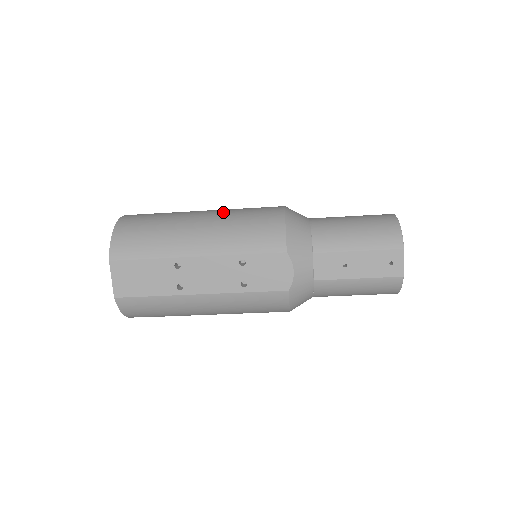
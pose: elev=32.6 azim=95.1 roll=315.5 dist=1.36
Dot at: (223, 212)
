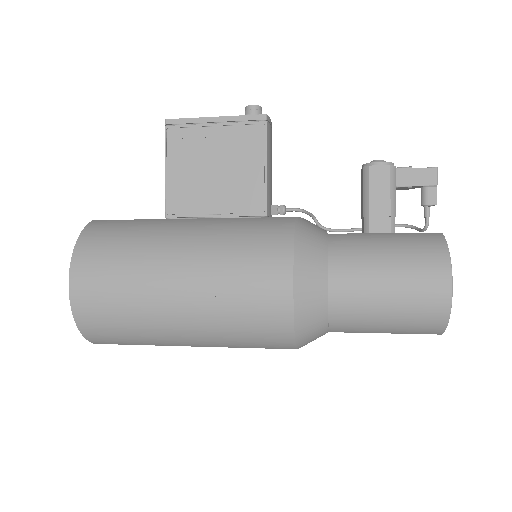
Dot at: (207, 302)
